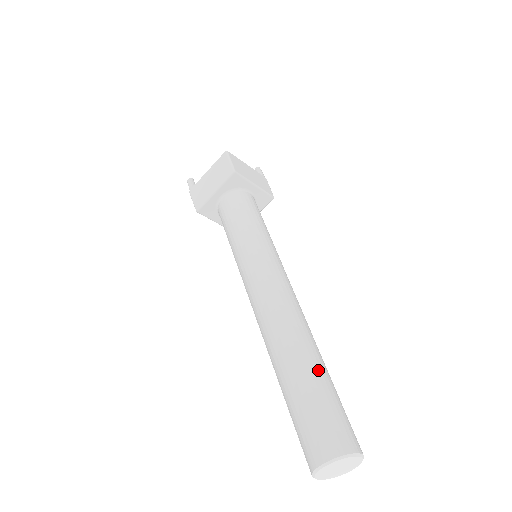
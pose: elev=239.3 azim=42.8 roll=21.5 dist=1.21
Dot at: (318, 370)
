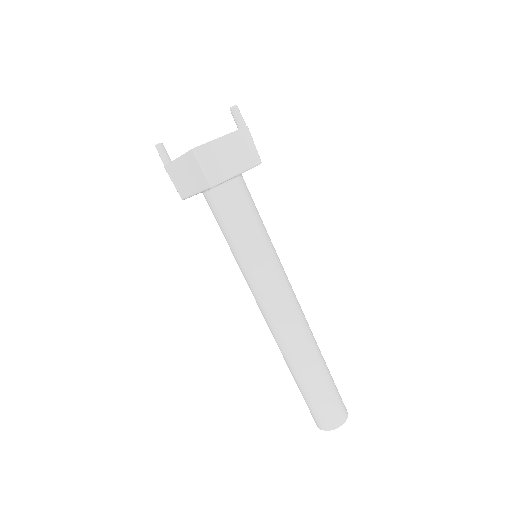
Dot at: (318, 379)
